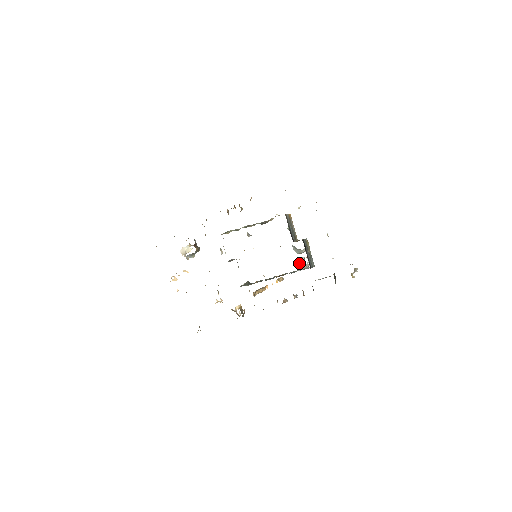
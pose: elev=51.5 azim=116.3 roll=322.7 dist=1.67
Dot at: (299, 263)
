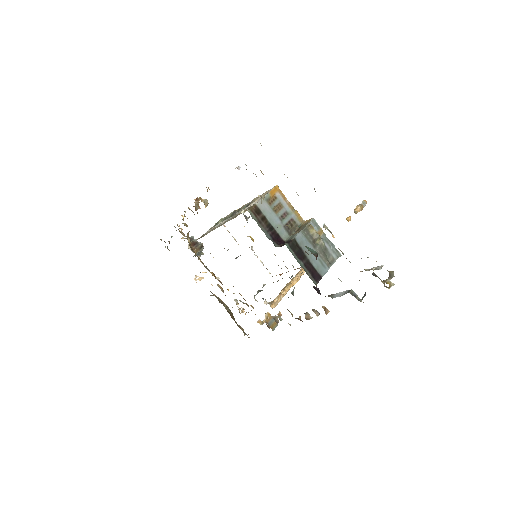
Dot at: occluded
